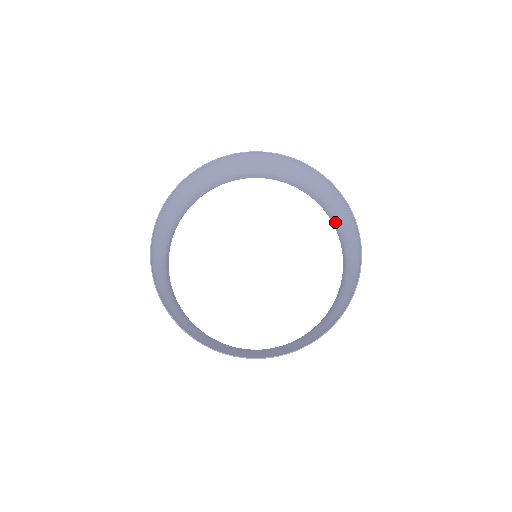
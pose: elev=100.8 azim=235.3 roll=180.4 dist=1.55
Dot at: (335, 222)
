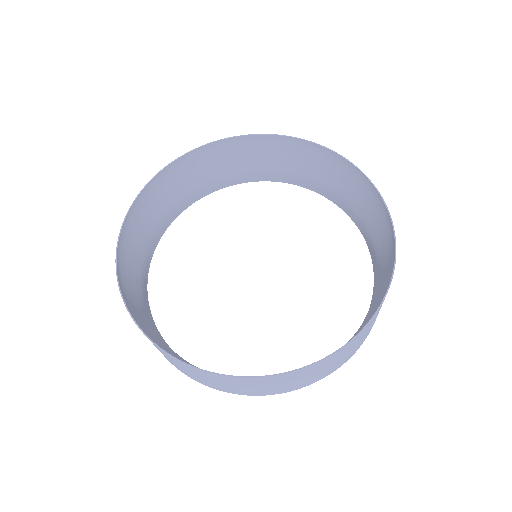
Dot at: (333, 195)
